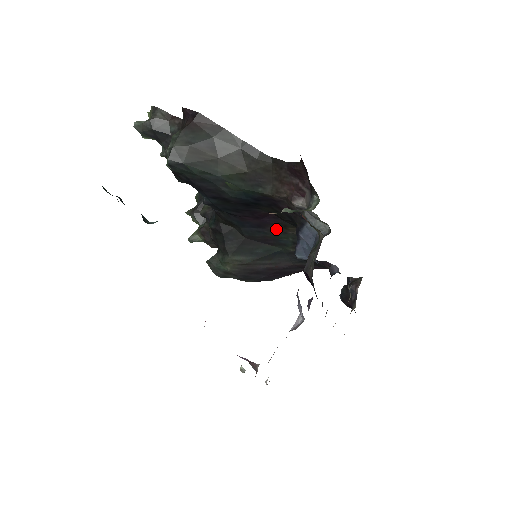
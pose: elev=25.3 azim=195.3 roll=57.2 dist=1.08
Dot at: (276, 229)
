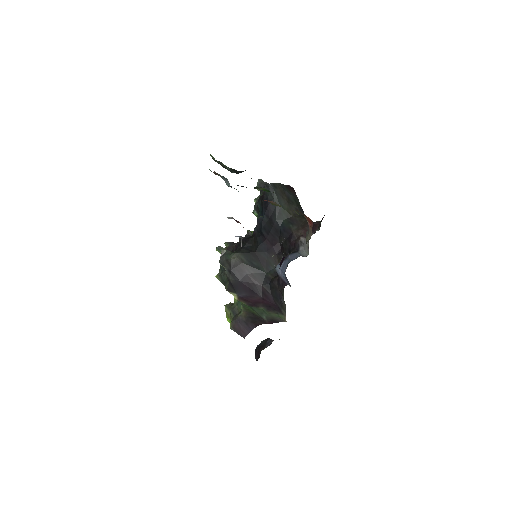
Dot at: (274, 258)
